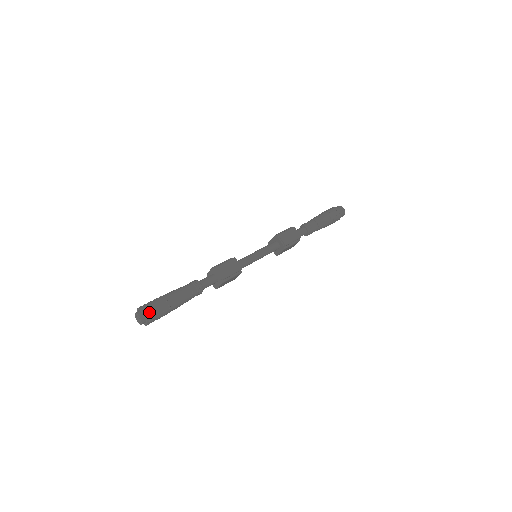
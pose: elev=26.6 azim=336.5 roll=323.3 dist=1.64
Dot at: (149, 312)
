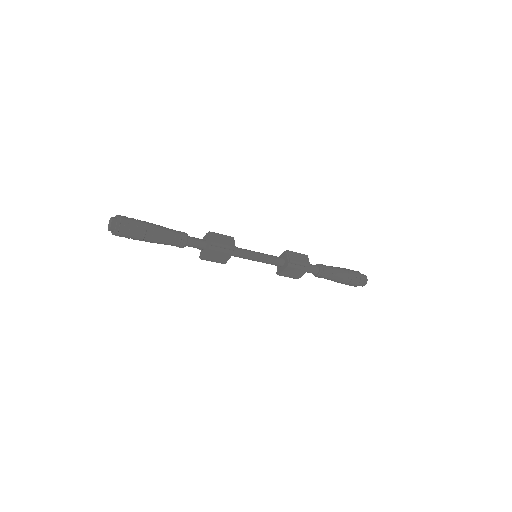
Dot at: (123, 220)
